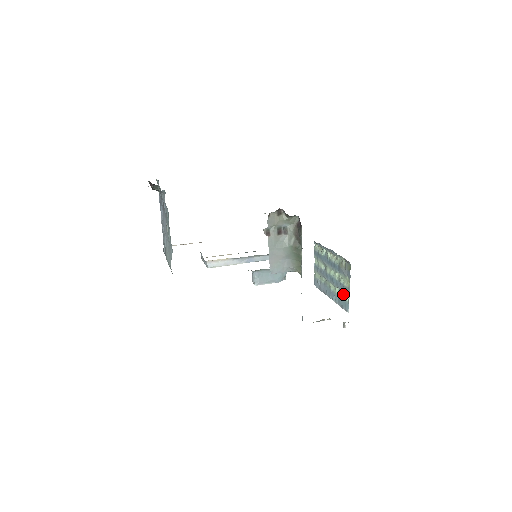
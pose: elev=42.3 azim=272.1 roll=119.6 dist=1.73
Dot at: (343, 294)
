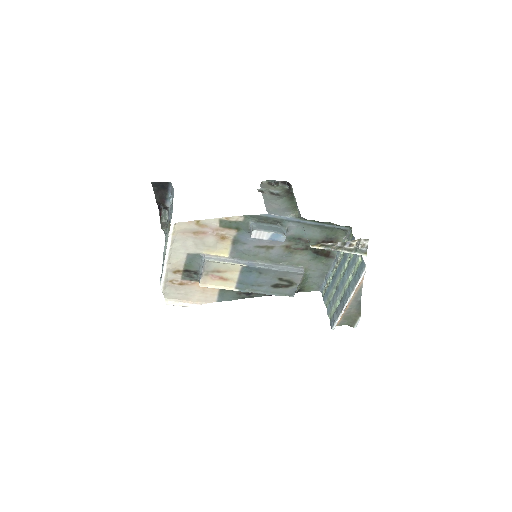
Dot at: (356, 266)
